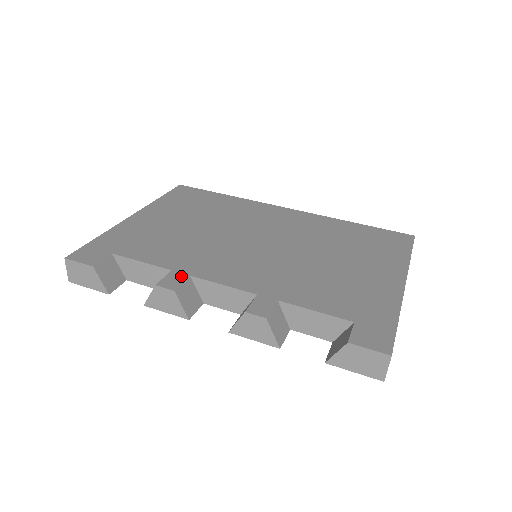
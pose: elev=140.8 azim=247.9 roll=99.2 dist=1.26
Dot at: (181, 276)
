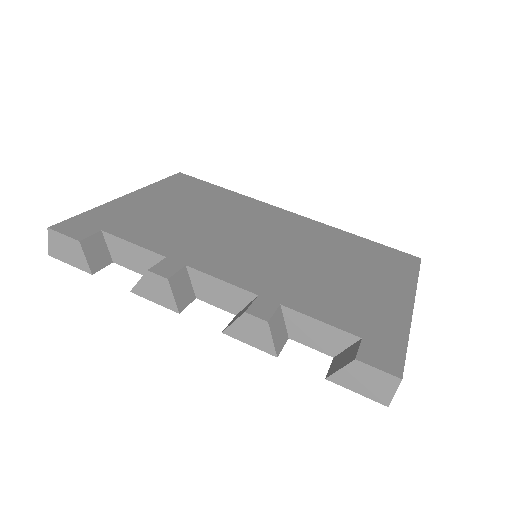
Dot at: (176, 265)
